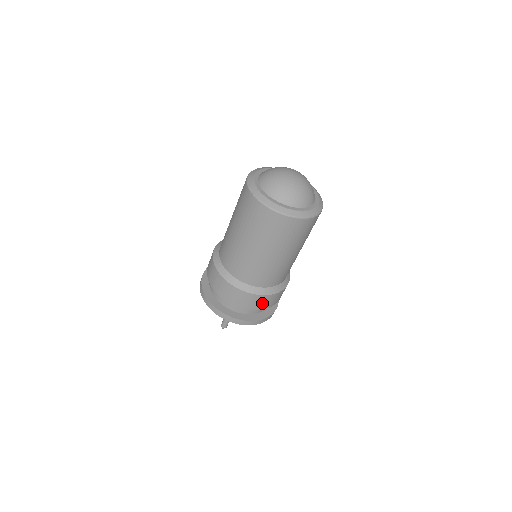
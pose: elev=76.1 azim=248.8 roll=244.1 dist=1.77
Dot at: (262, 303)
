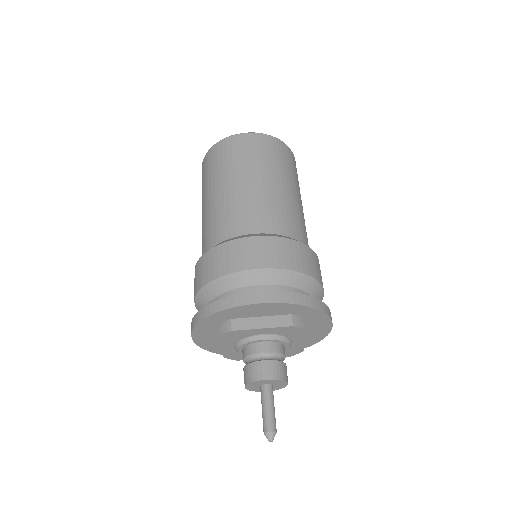
Dot at: (292, 256)
